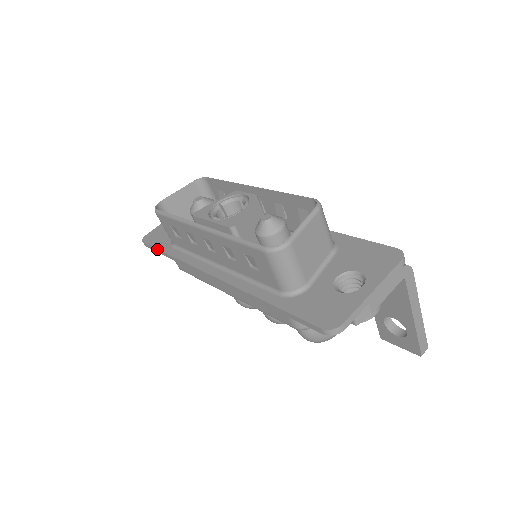
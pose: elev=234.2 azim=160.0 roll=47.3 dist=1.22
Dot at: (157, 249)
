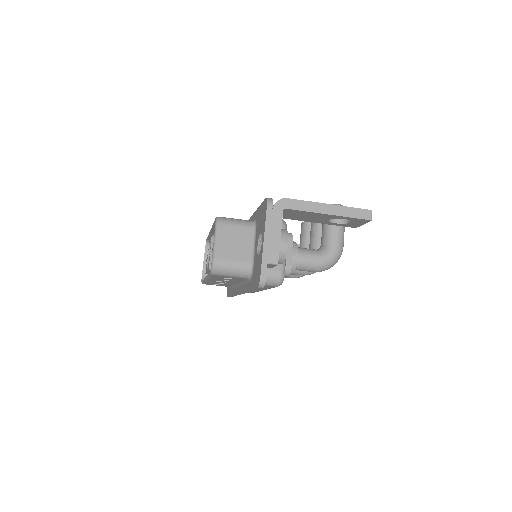
Dot at: occluded
